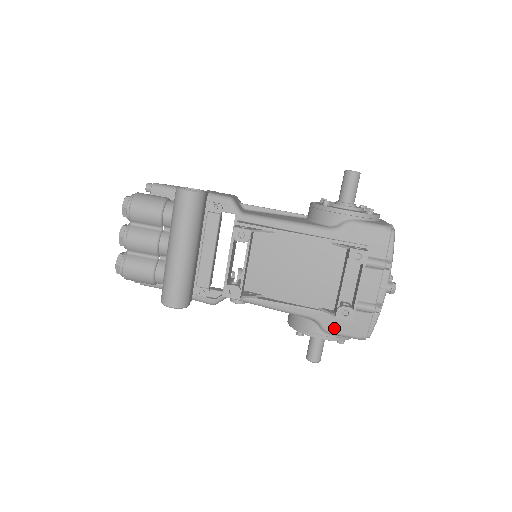
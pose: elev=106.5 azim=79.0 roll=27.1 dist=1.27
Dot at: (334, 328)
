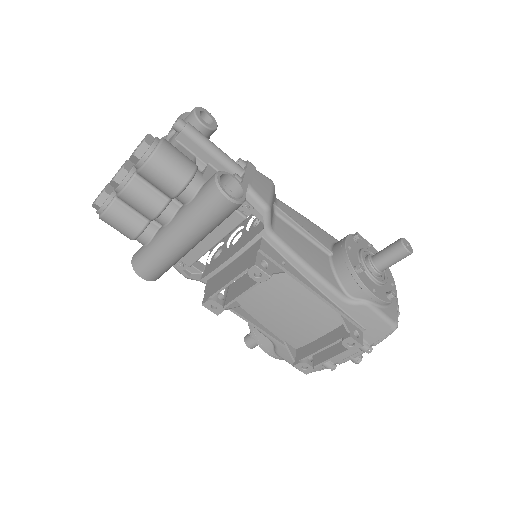
Dot at: (286, 357)
